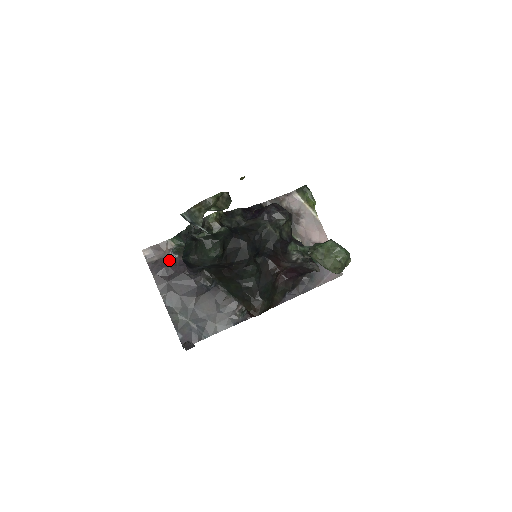
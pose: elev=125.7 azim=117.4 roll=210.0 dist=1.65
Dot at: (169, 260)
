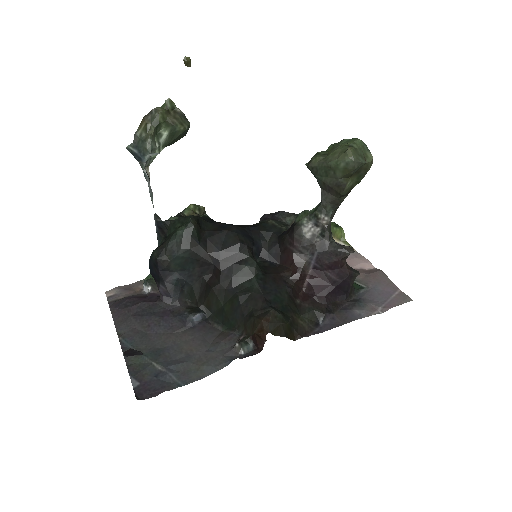
Dot at: (139, 295)
